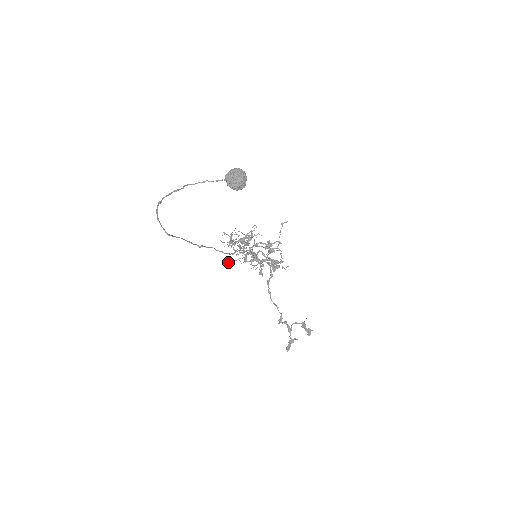
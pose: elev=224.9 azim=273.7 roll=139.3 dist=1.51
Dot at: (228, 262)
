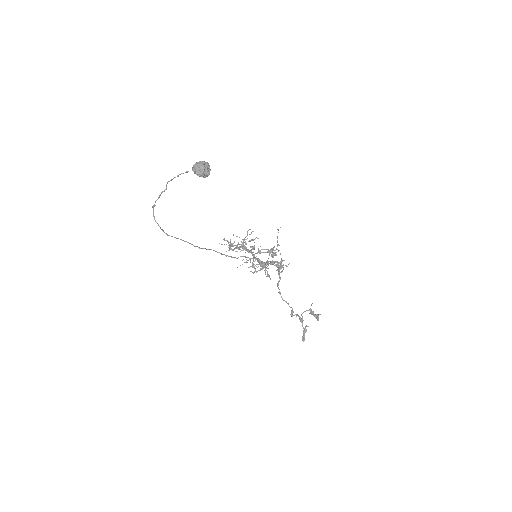
Dot at: occluded
